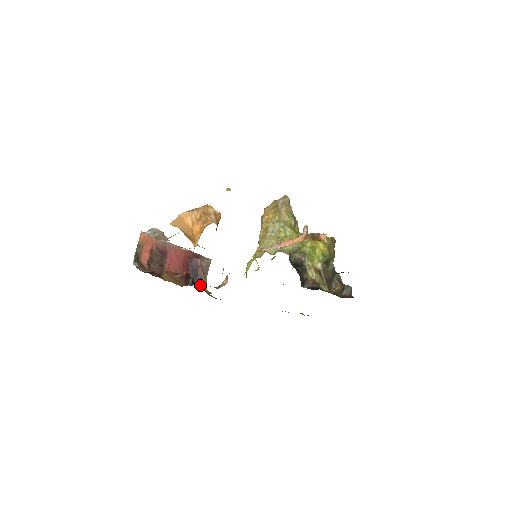
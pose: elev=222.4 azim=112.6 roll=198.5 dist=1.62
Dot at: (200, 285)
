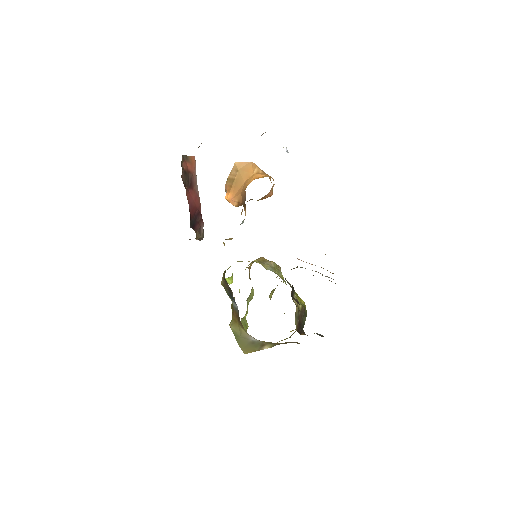
Dot at: occluded
